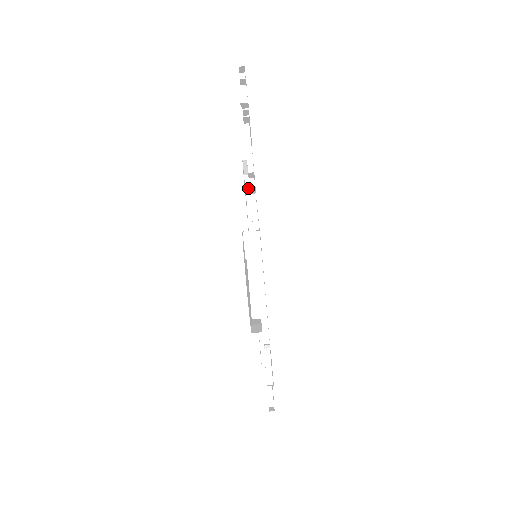
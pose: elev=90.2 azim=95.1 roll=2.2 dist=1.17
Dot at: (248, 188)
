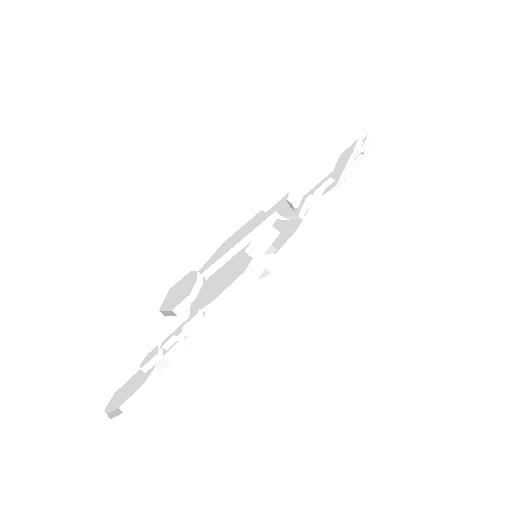
Dot at: (291, 241)
